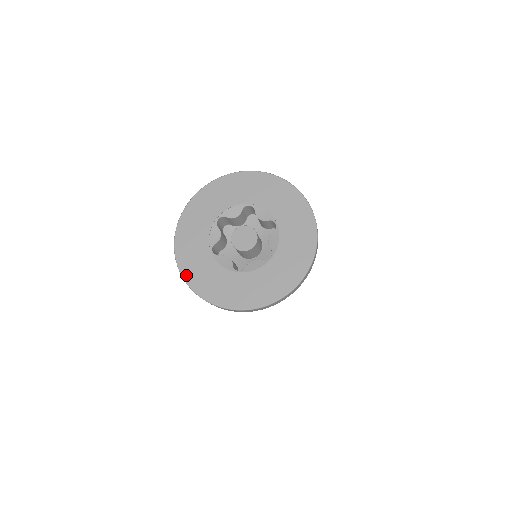
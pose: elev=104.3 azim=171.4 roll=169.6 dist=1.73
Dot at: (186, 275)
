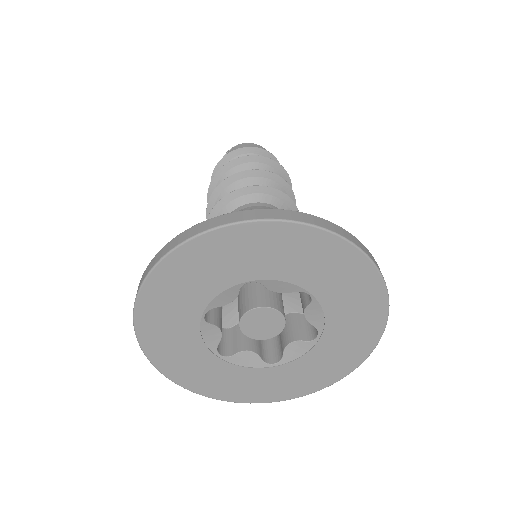
Dot at: (198, 390)
